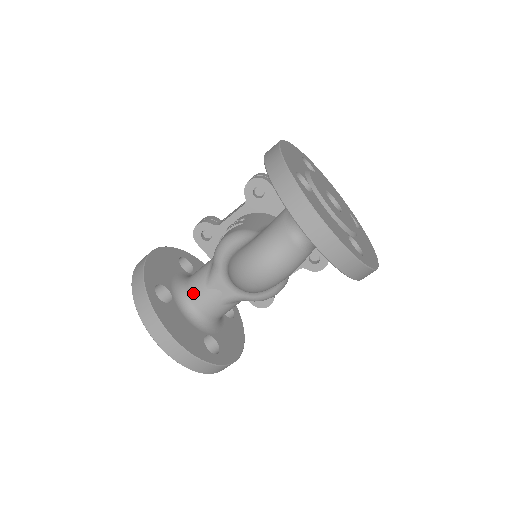
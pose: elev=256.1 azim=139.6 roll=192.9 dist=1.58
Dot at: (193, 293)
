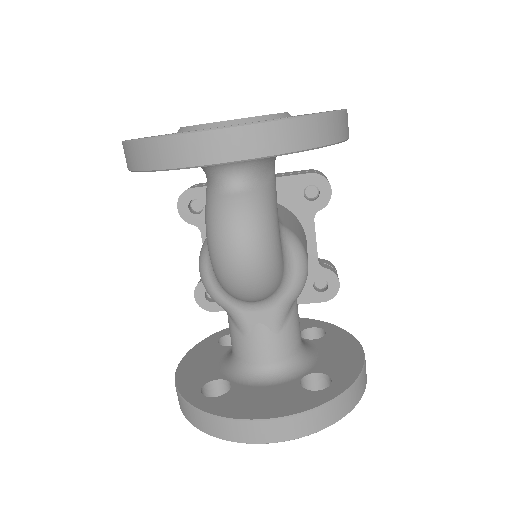
Dot at: (243, 356)
